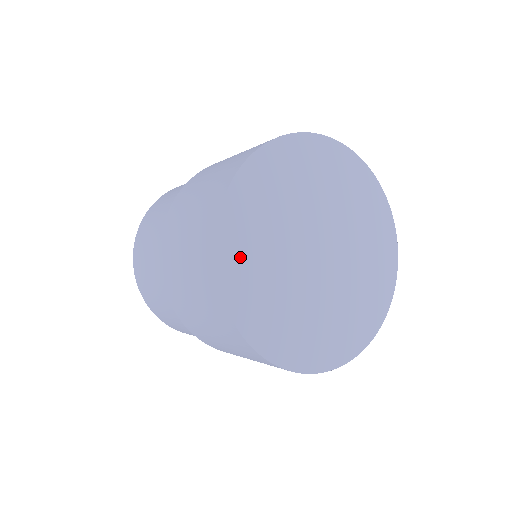
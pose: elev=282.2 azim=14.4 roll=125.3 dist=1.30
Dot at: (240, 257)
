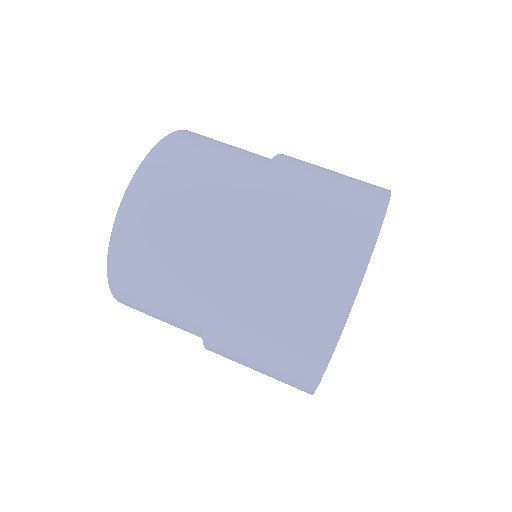
Dot at: occluded
